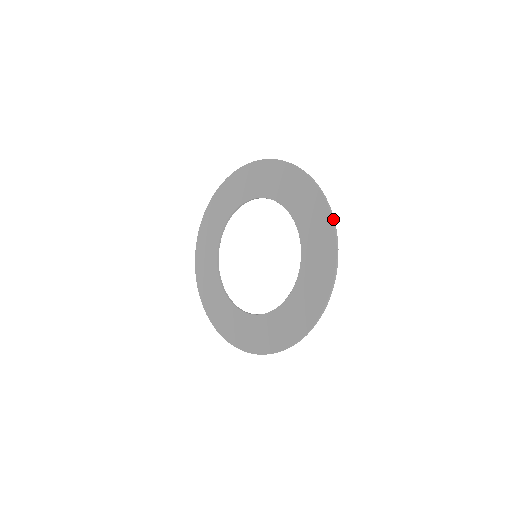
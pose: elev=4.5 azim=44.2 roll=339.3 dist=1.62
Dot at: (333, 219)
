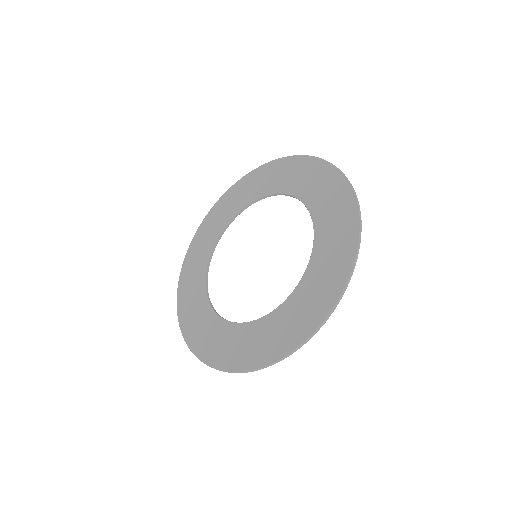
Dot at: (310, 156)
